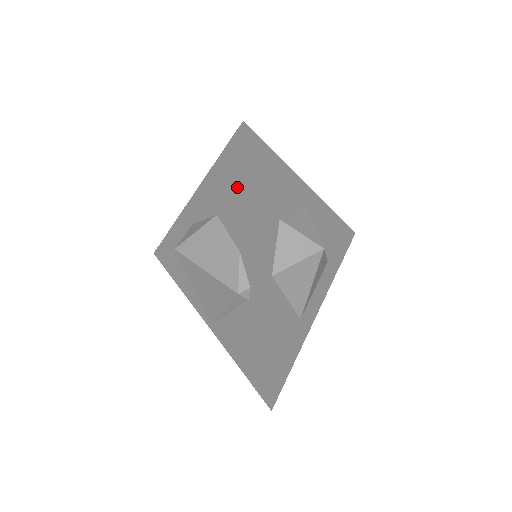
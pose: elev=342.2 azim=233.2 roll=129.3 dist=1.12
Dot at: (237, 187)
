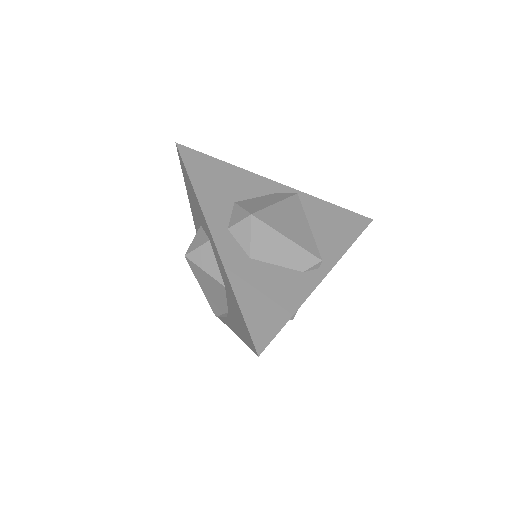
Dot at: (240, 327)
